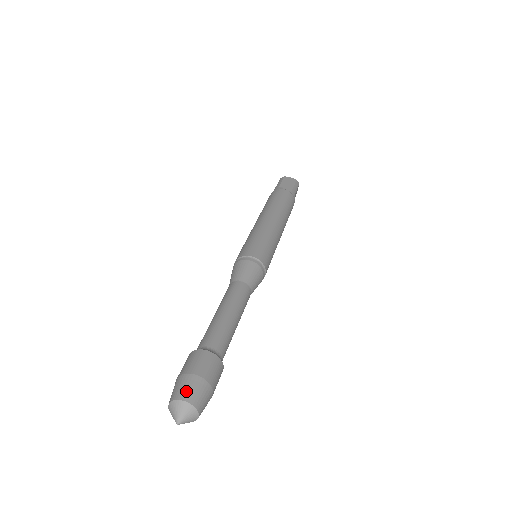
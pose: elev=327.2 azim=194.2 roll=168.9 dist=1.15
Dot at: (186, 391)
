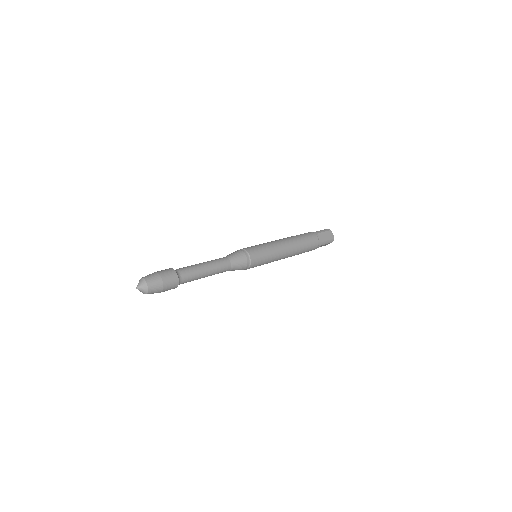
Dot at: (152, 281)
